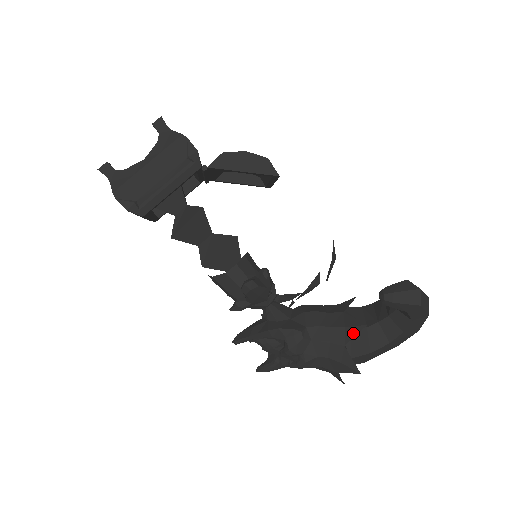
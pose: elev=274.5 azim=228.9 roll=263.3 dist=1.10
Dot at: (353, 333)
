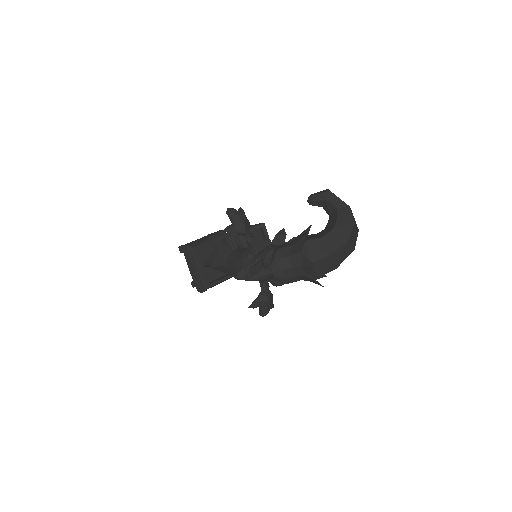
Dot at: (305, 230)
